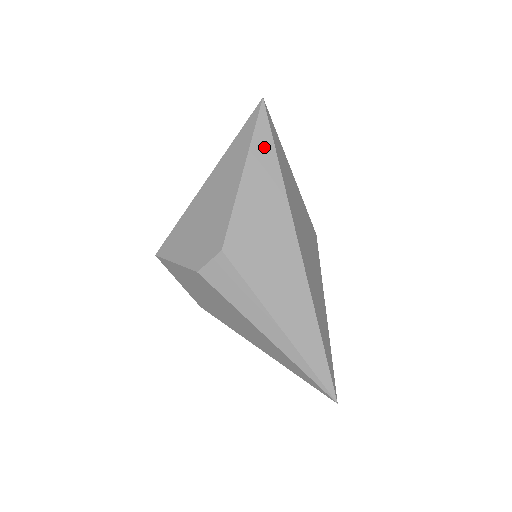
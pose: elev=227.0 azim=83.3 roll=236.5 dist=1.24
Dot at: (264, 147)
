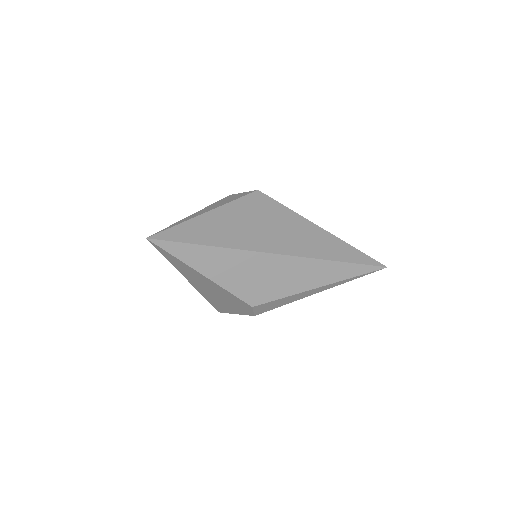
Dot at: (189, 252)
